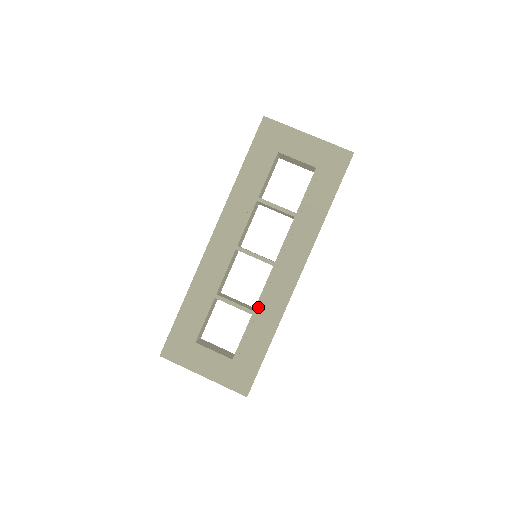
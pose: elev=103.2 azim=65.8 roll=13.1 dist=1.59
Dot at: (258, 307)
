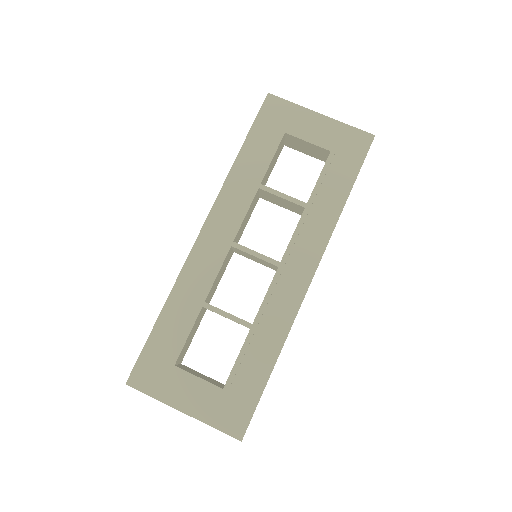
Dot at: (258, 319)
